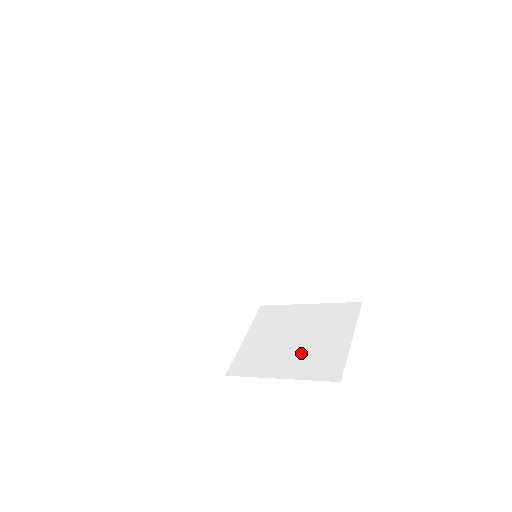
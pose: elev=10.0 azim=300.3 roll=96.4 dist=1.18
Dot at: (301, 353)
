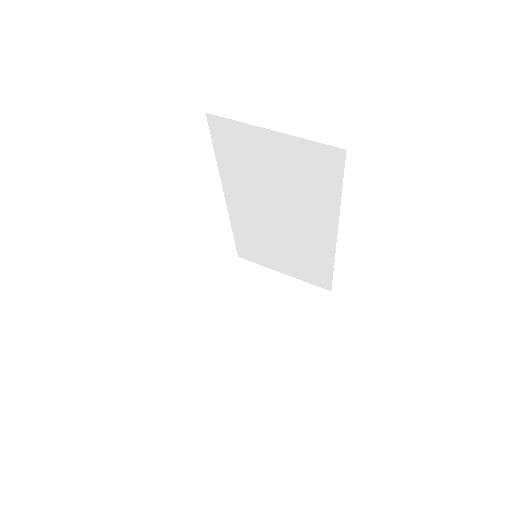
Dot at: (267, 328)
